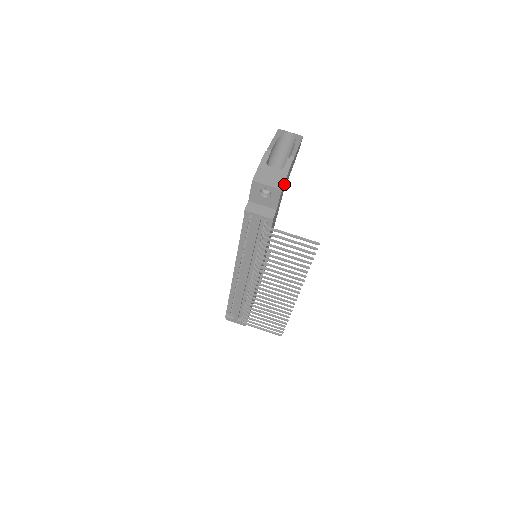
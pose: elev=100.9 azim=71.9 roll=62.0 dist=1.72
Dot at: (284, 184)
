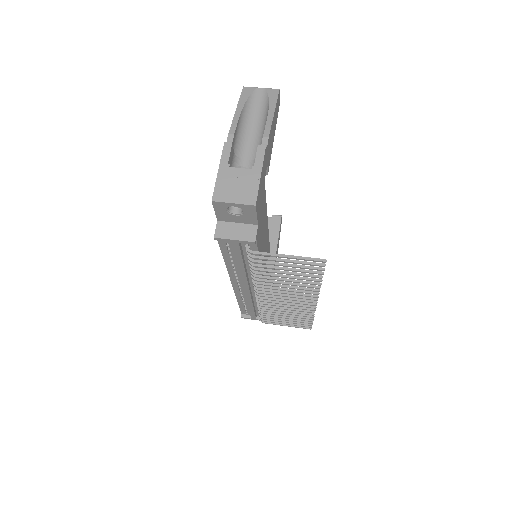
Dot at: (259, 190)
